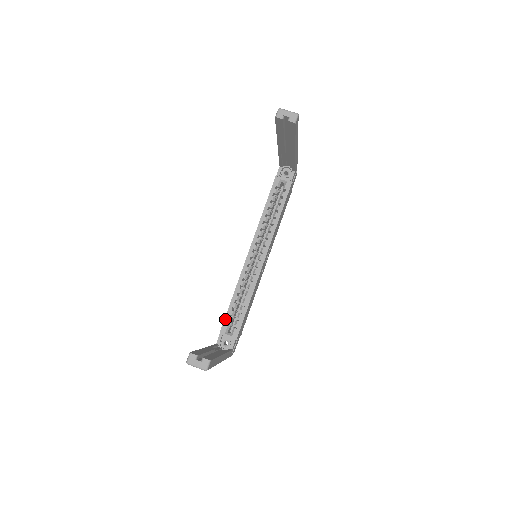
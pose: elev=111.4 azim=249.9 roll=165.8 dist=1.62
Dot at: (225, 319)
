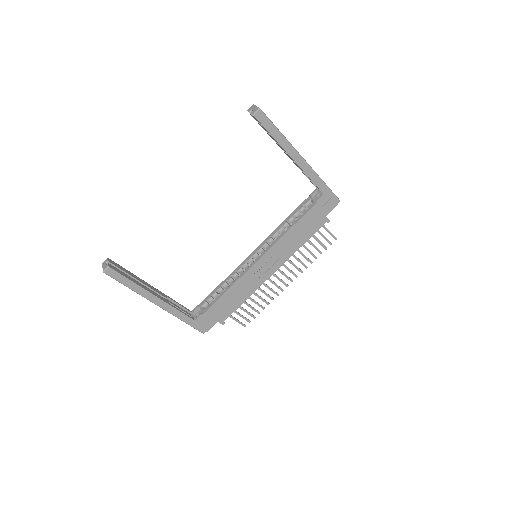
Dot at: (208, 296)
